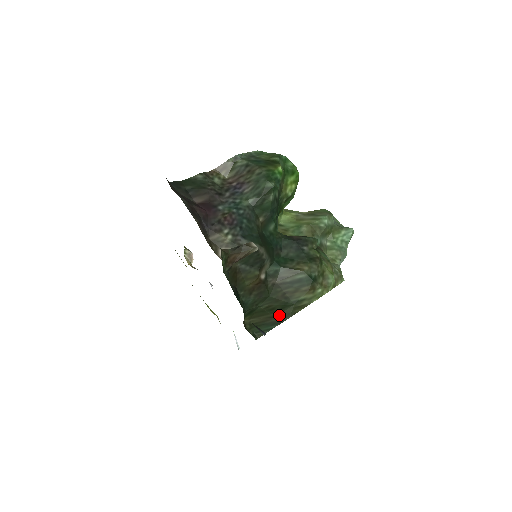
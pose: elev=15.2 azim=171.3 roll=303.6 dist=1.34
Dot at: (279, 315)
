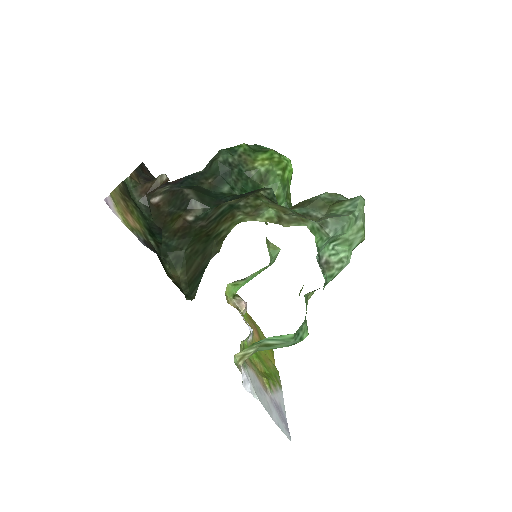
Dot at: (204, 259)
